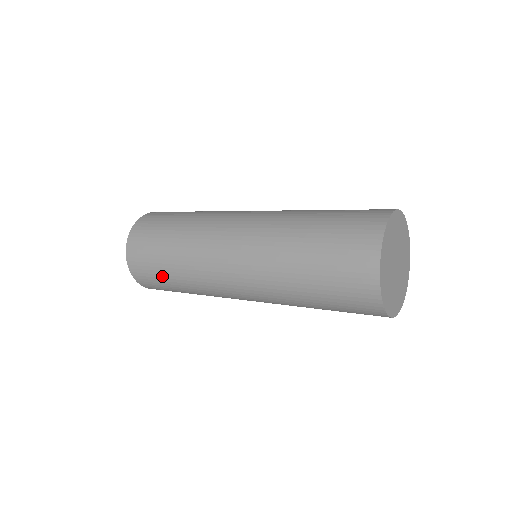
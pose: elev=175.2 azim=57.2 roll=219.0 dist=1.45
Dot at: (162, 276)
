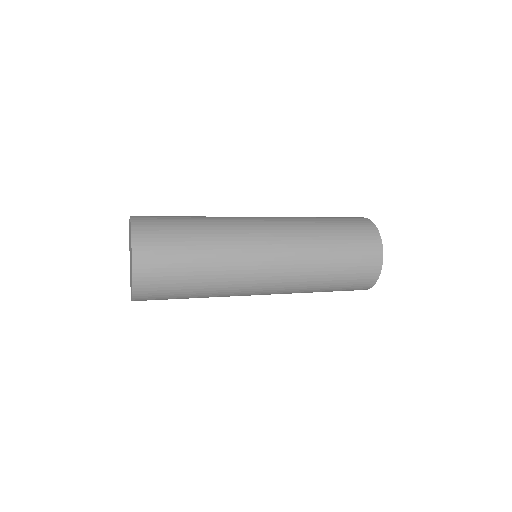
Dot at: (180, 293)
